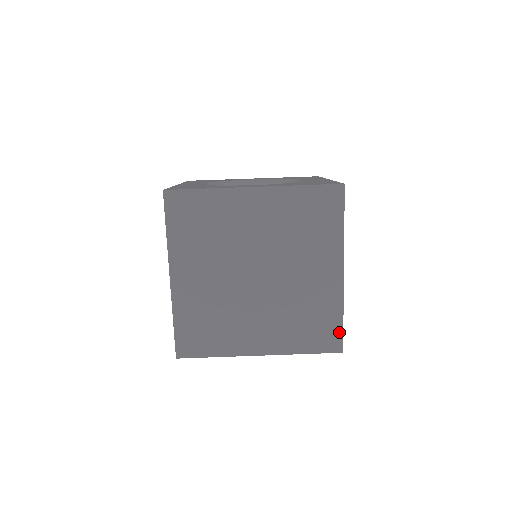
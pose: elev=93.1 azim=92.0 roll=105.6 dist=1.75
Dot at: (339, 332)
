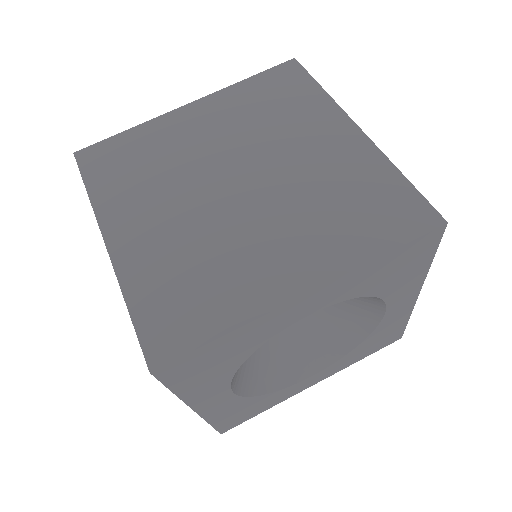
Dot at: (415, 197)
